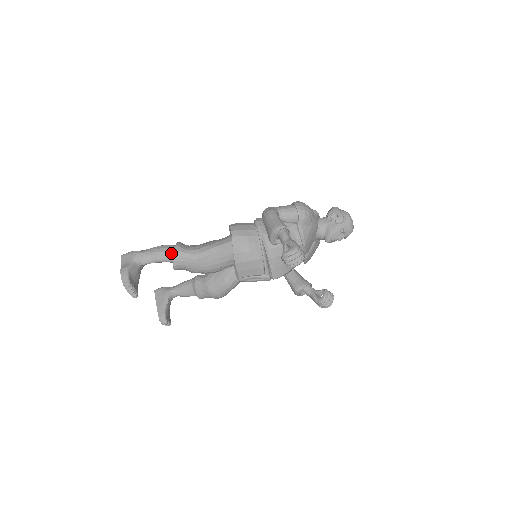
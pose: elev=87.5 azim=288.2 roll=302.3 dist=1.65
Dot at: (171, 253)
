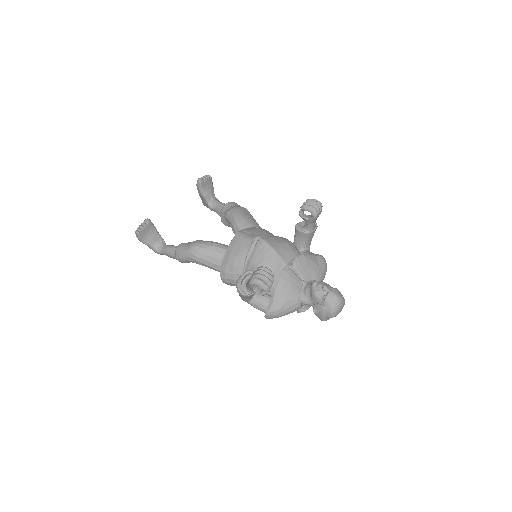
Dot at: occluded
